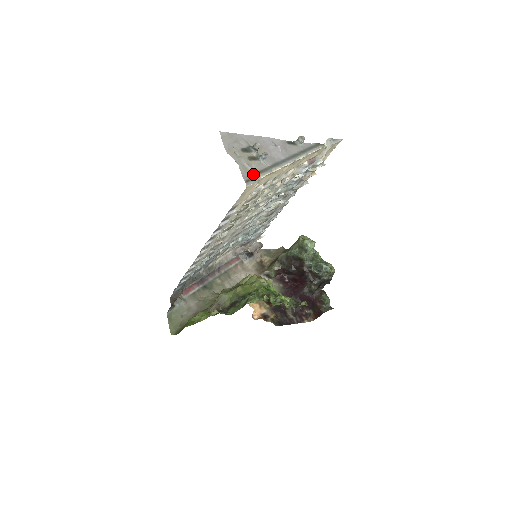
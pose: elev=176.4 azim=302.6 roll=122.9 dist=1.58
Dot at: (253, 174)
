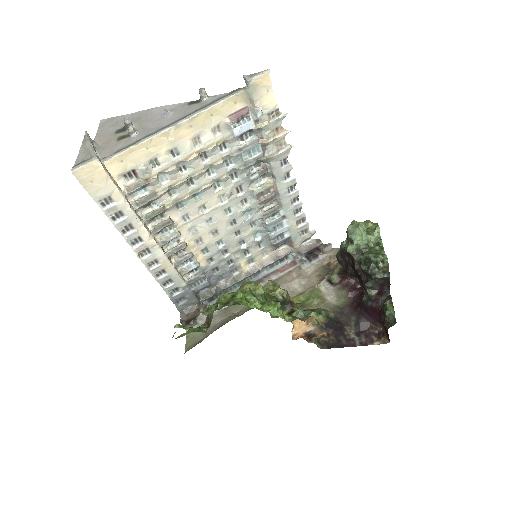
Dot at: (91, 155)
